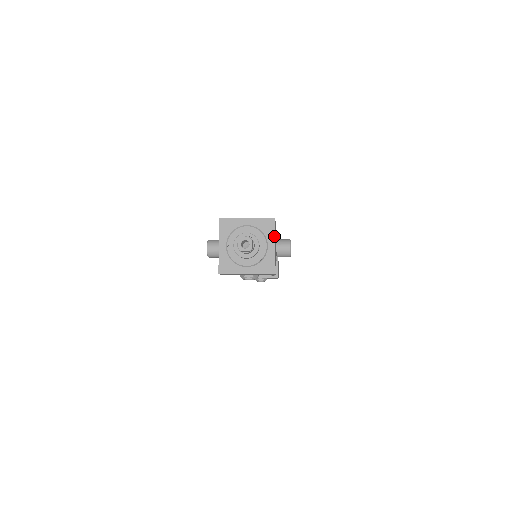
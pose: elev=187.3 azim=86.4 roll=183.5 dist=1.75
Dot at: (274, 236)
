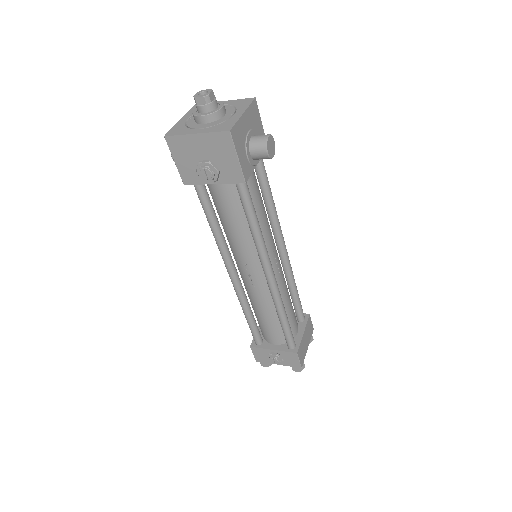
Dot at: (246, 107)
